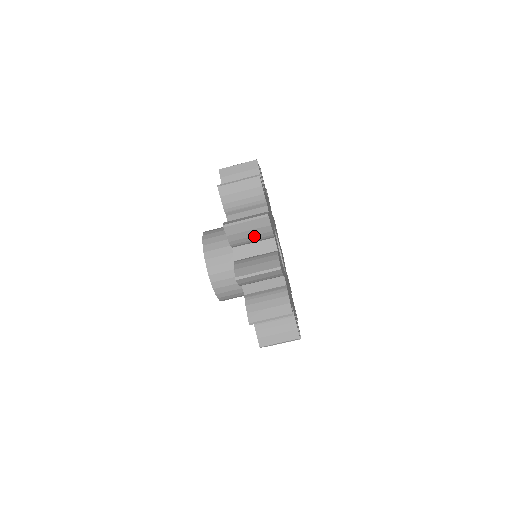
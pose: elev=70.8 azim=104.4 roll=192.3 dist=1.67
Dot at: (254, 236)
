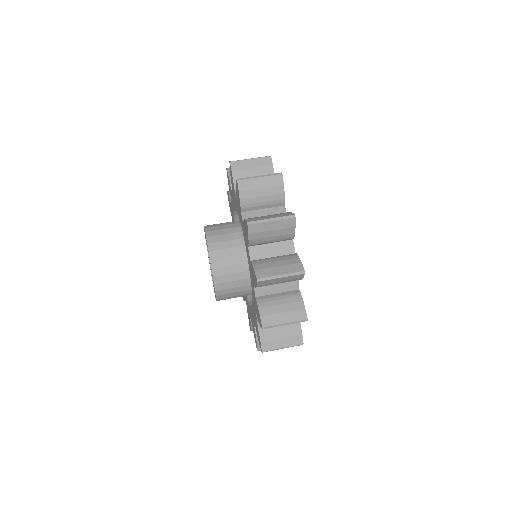
Dot at: occluded
